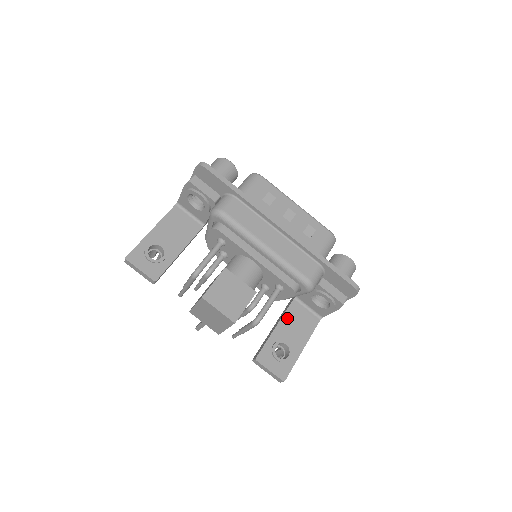
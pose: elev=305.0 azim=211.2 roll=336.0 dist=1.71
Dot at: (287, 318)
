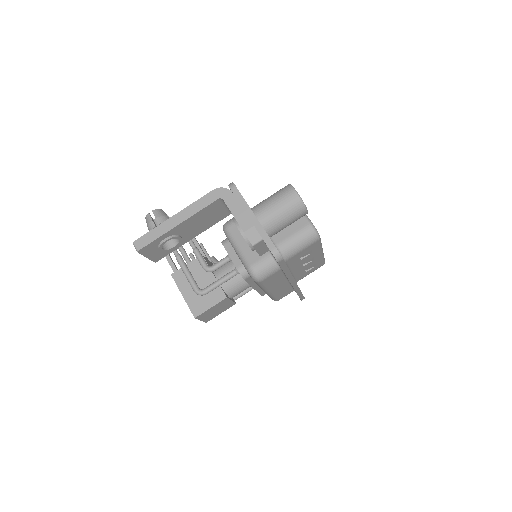
Dot at: occluded
